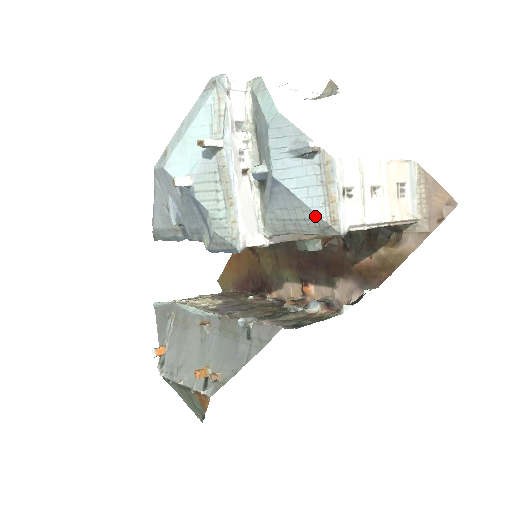
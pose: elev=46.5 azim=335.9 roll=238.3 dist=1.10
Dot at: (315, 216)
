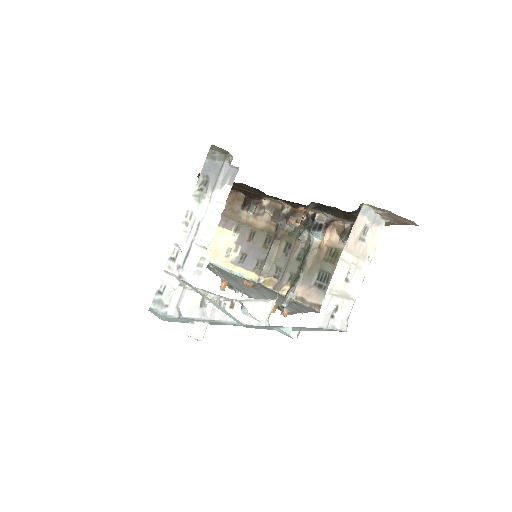
Dot at: occluded
